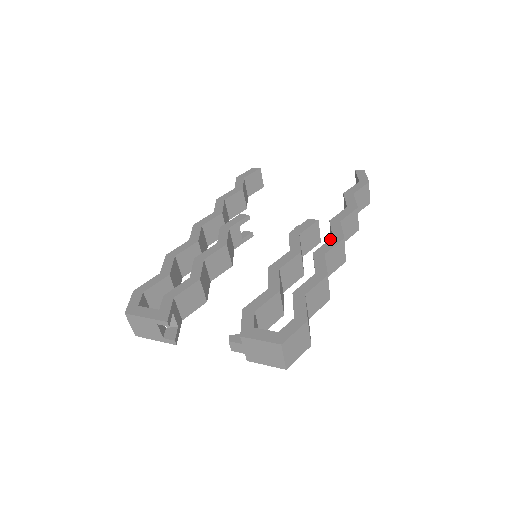
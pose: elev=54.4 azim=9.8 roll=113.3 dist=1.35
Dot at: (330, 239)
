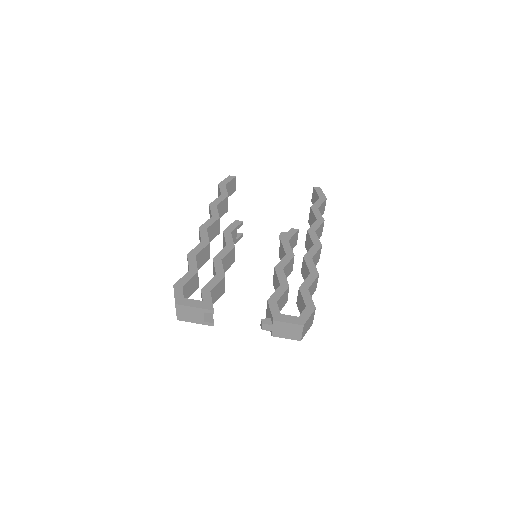
Dot at: (312, 246)
